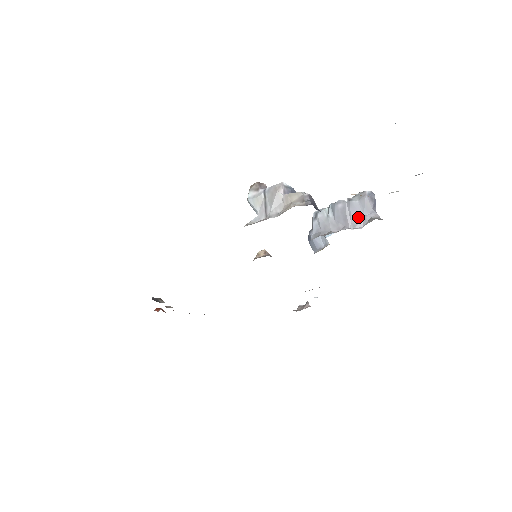
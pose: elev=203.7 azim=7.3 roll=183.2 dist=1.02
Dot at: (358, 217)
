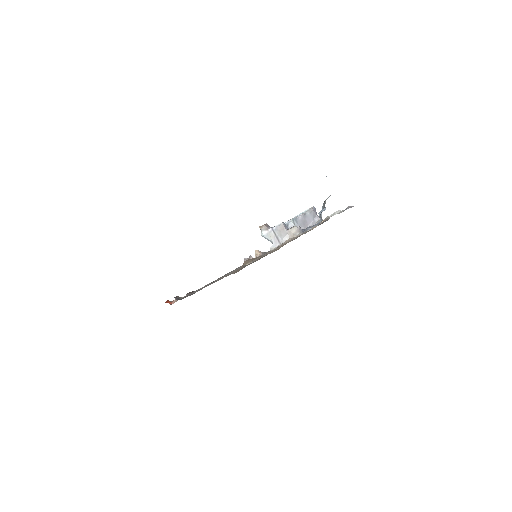
Dot at: (311, 221)
